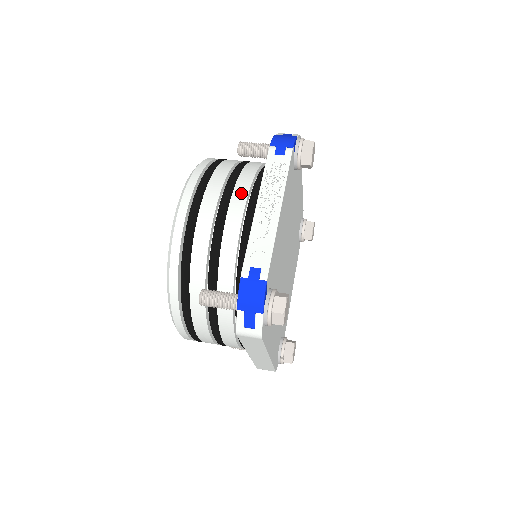
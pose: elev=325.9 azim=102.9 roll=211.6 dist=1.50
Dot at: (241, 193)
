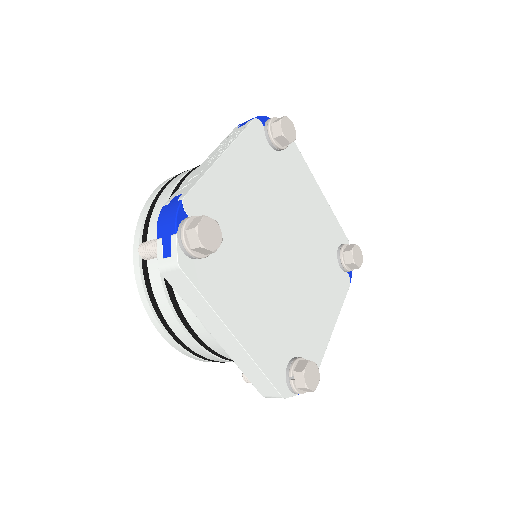
Dot at: occluded
